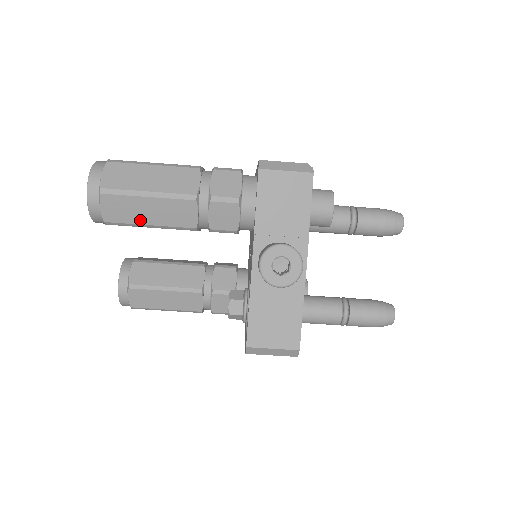
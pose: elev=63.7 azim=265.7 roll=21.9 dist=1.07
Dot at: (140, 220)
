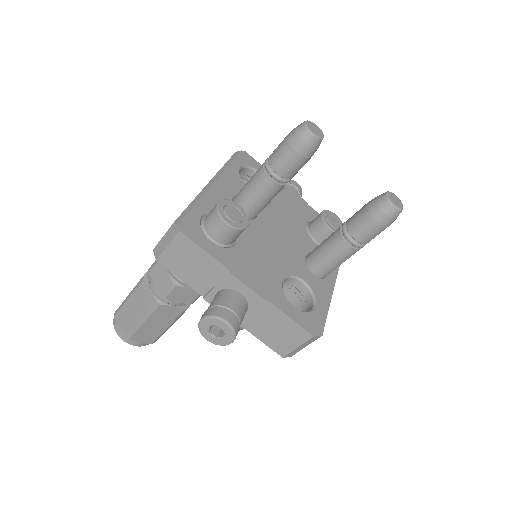
Dot at: (160, 331)
